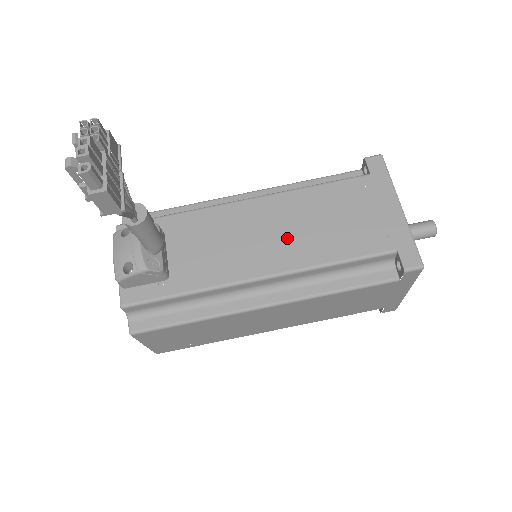
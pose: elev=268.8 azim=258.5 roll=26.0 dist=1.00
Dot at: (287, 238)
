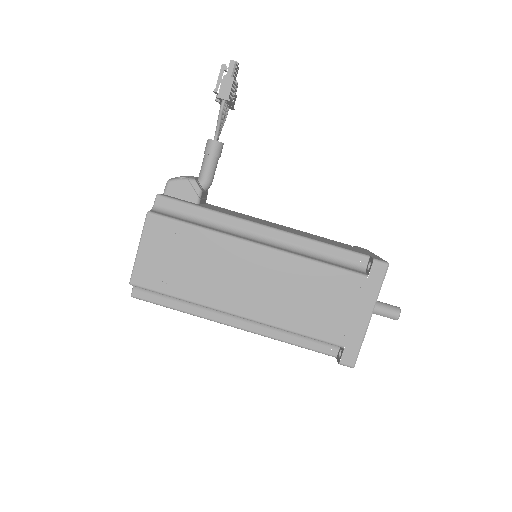
Dot at: (291, 230)
